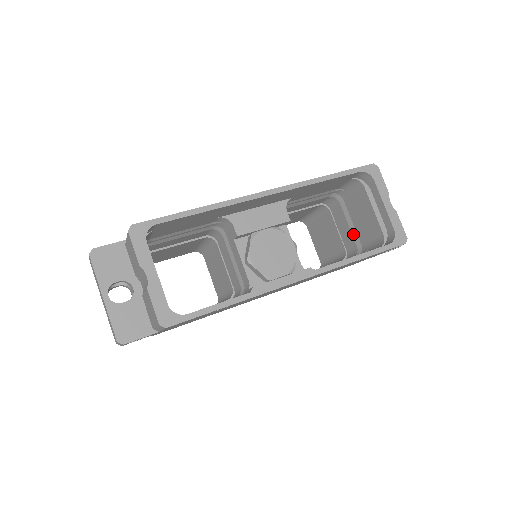
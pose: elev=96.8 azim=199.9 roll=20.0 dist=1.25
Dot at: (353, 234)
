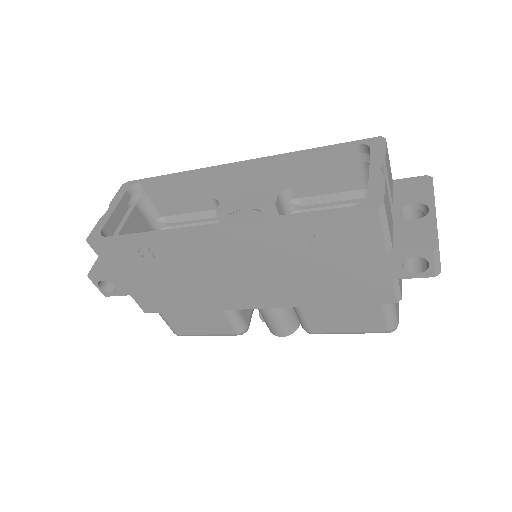
Dot at: occluded
